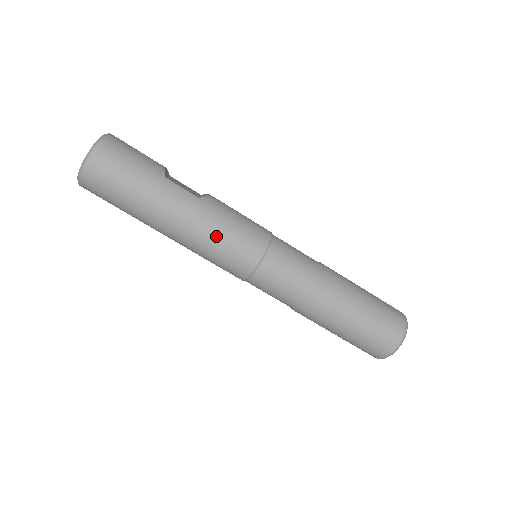
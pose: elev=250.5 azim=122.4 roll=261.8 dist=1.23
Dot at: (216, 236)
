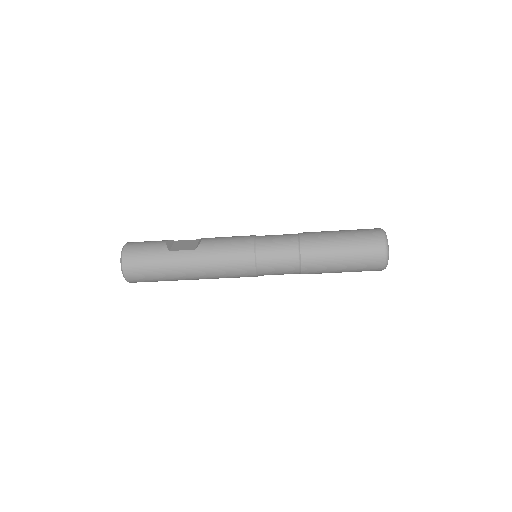
Dot at: (219, 266)
